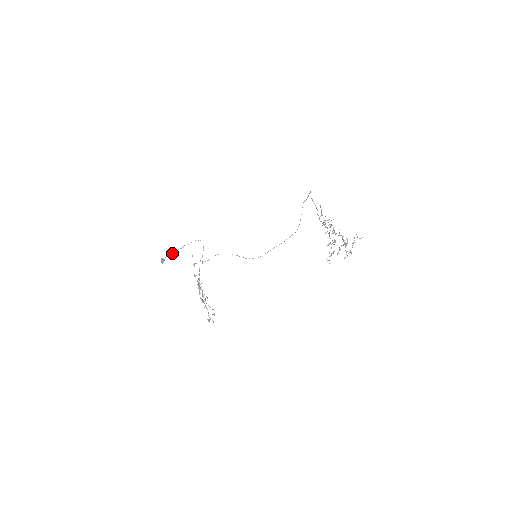
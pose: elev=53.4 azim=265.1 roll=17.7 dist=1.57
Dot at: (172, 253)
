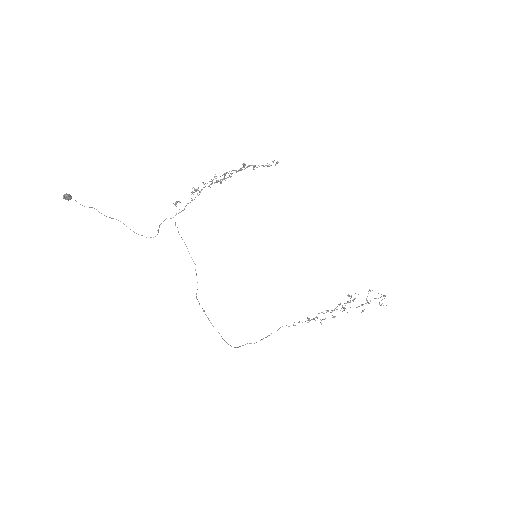
Dot at: (94, 208)
